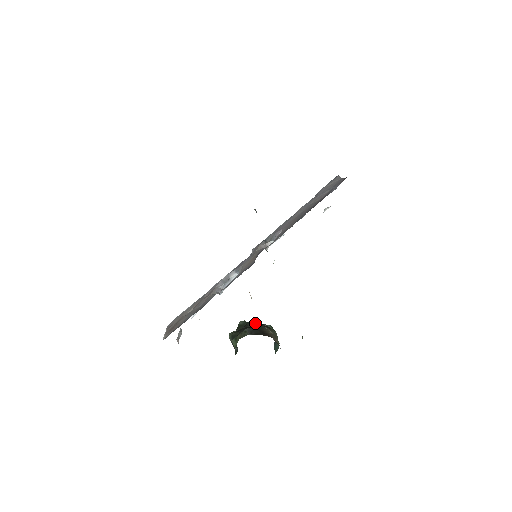
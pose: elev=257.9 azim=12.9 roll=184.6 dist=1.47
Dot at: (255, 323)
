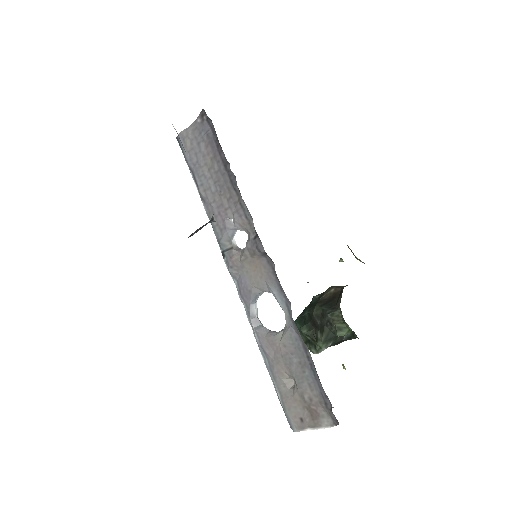
Dot at: (316, 307)
